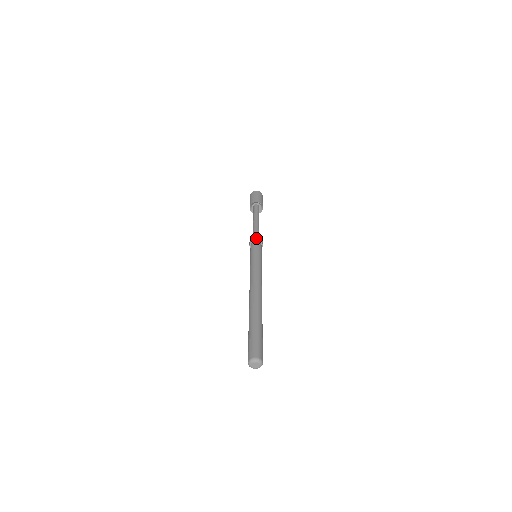
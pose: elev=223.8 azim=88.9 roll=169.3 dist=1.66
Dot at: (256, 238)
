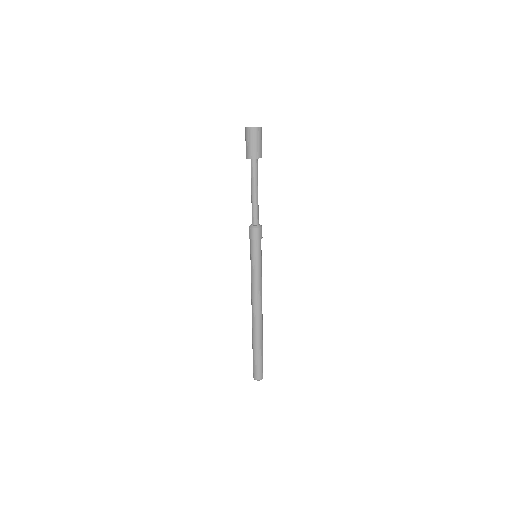
Dot at: (253, 237)
